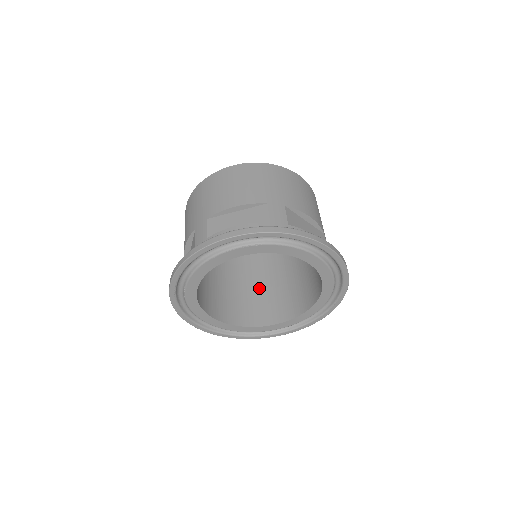
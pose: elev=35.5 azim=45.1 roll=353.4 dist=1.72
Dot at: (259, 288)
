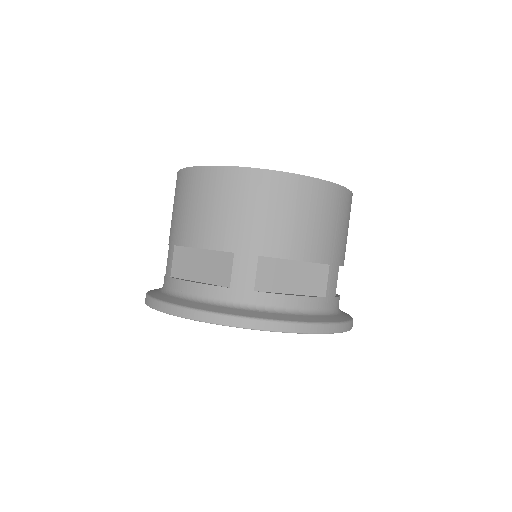
Dot at: occluded
